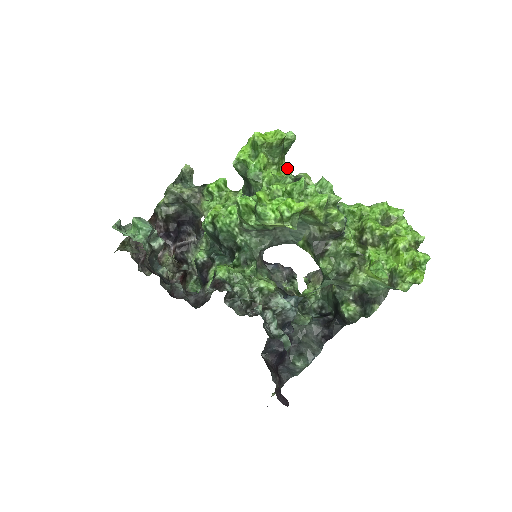
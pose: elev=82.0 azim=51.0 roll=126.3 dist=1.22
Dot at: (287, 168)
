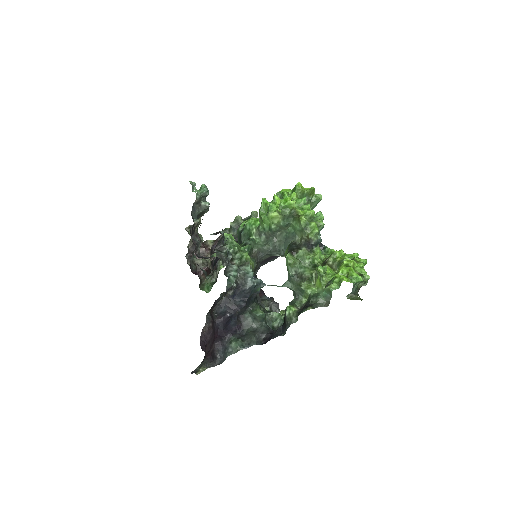
Dot at: occluded
